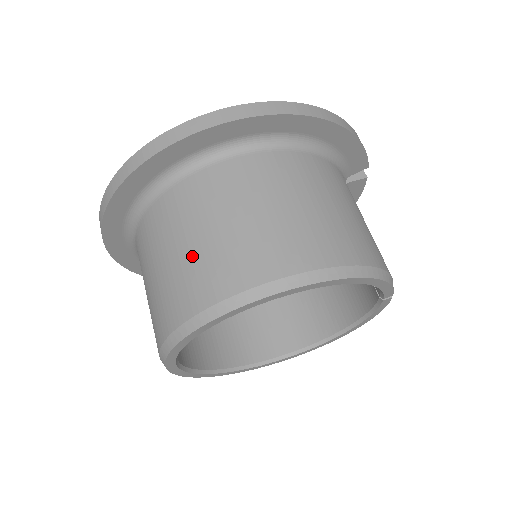
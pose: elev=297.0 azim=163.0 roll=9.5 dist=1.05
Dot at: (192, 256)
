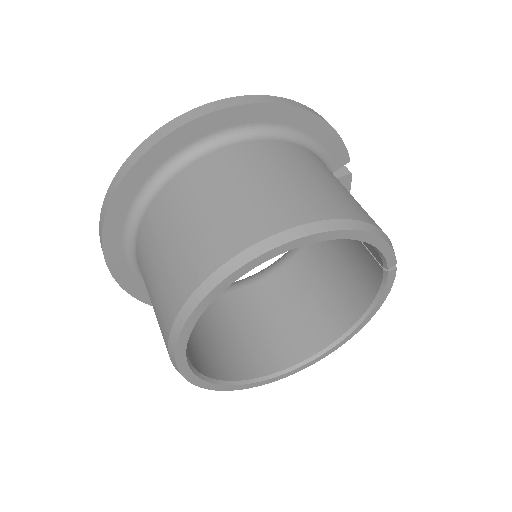
Dot at: (189, 236)
